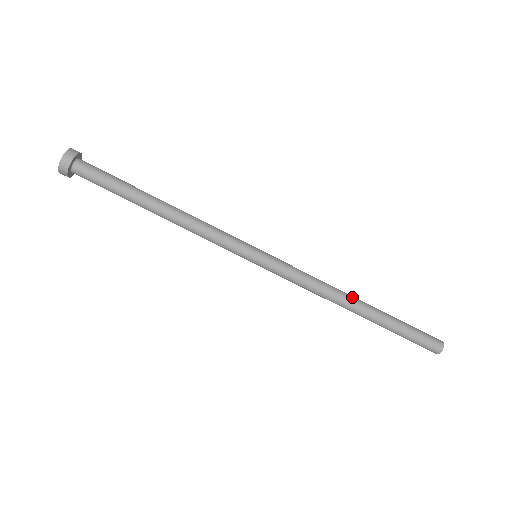
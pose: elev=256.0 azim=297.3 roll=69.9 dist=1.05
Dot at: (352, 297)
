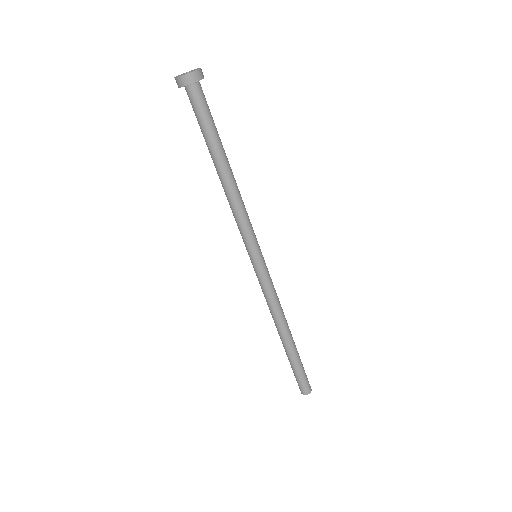
Dot at: occluded
